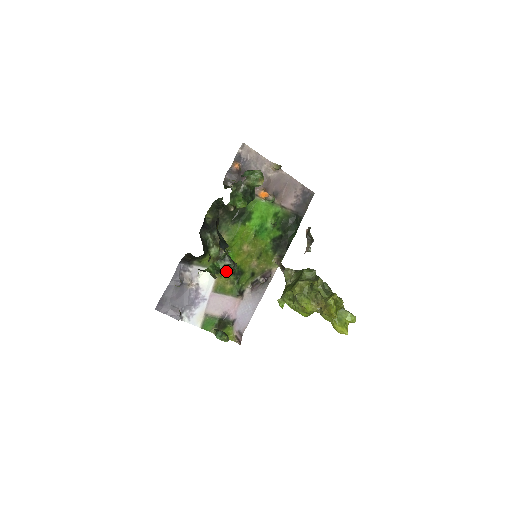
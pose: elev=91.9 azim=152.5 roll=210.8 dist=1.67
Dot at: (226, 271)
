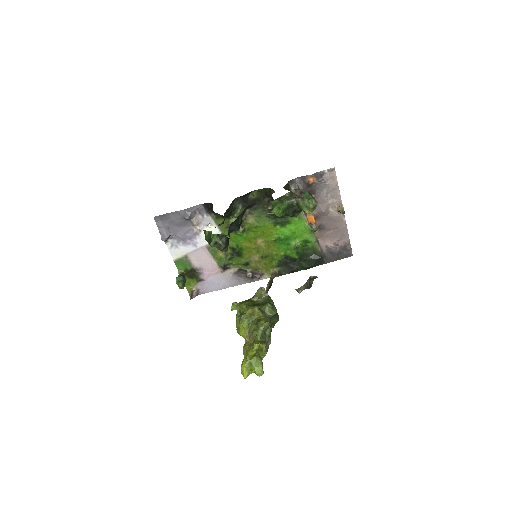
Dot at: occluded
